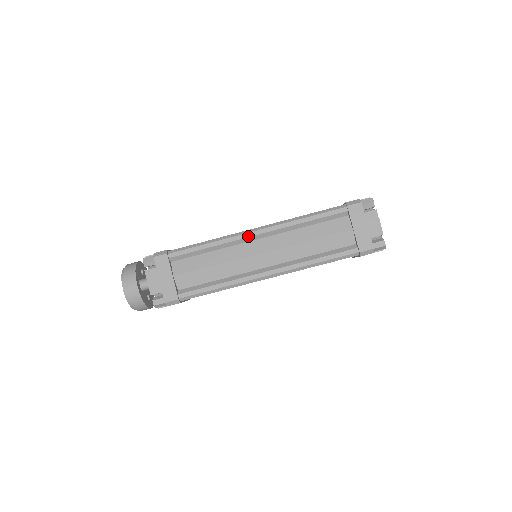
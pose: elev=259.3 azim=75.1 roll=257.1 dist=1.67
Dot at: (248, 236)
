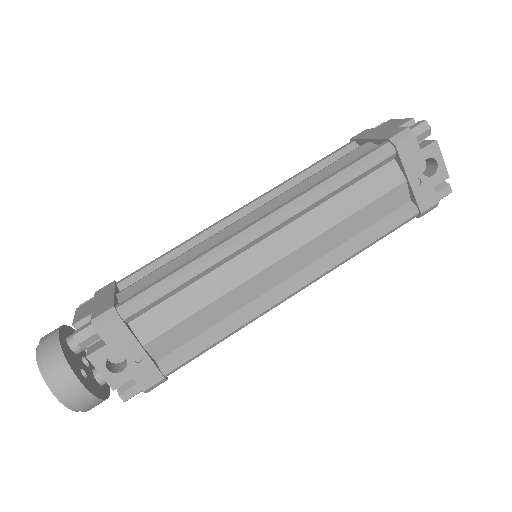
Dot at: (227, 217)
